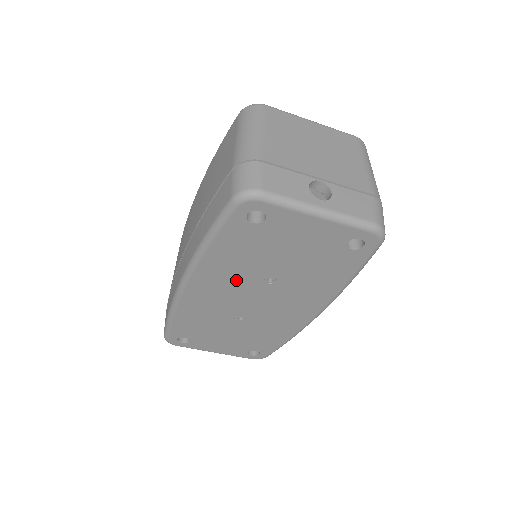
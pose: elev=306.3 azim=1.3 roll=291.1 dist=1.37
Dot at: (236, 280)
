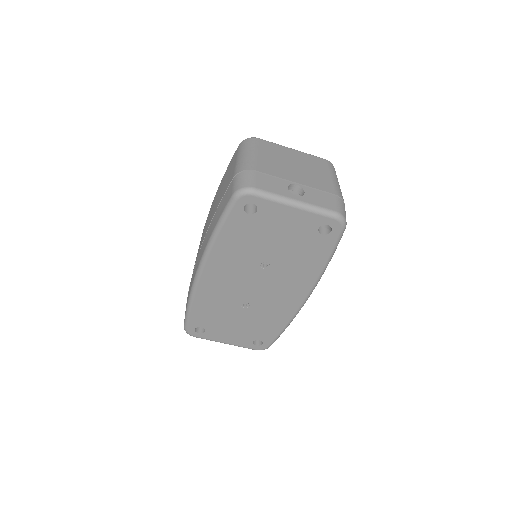
Dot at: (239, 266)
